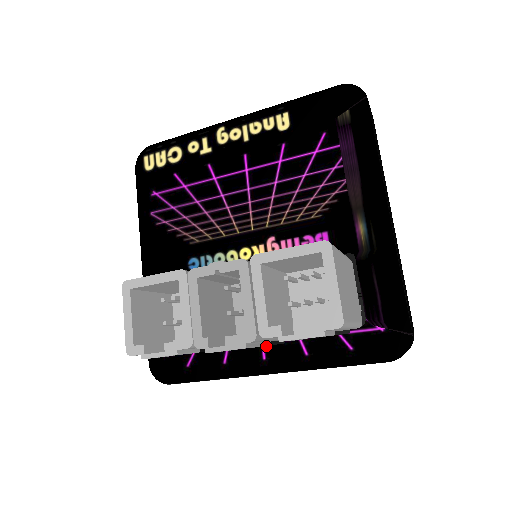
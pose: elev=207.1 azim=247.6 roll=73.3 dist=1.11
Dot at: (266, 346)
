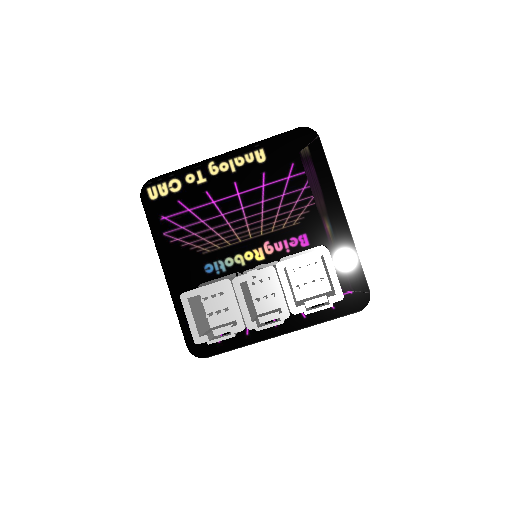
Dot at: occluded
